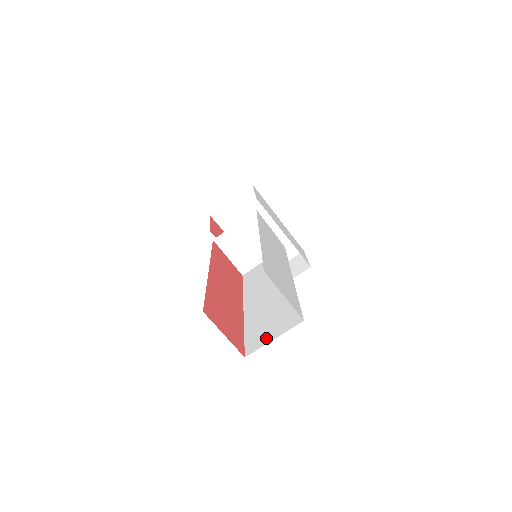
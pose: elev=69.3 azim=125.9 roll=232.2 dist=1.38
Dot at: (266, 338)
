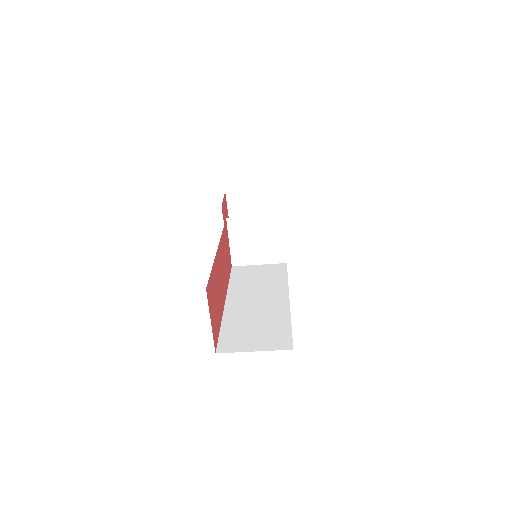
Dot at: (246, 345)
